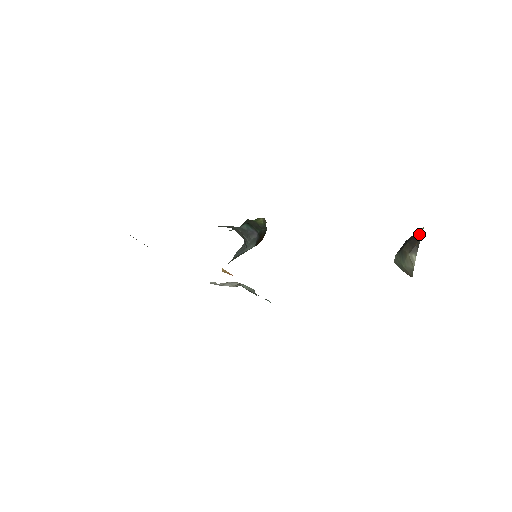
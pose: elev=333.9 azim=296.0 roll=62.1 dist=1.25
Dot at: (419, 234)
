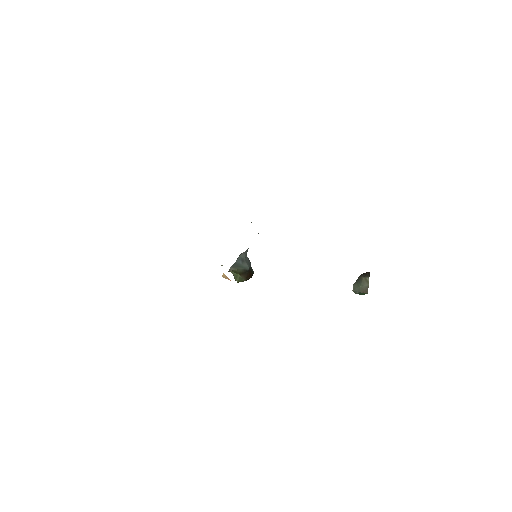
Dot at: (368, 272)
